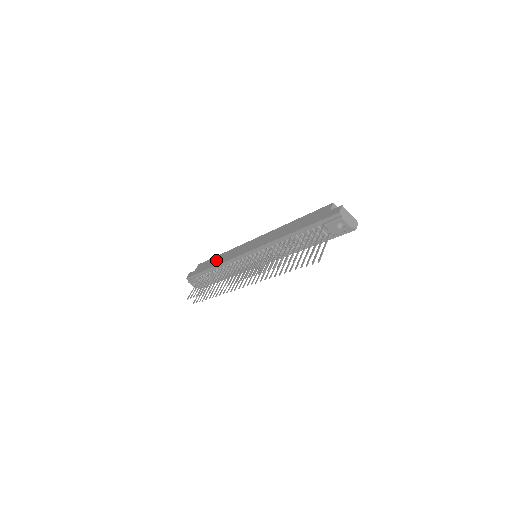
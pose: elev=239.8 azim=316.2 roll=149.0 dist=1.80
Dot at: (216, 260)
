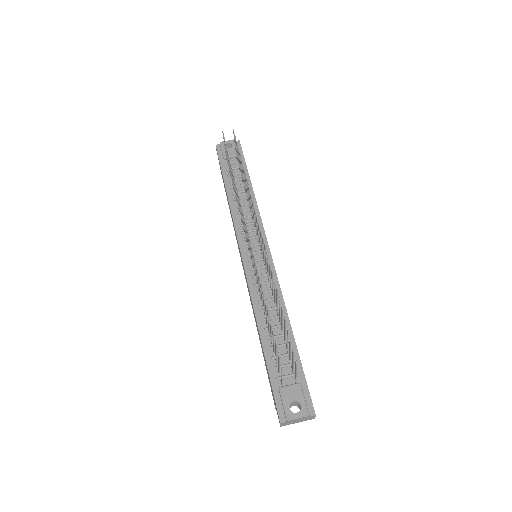
Dot at: occluded
